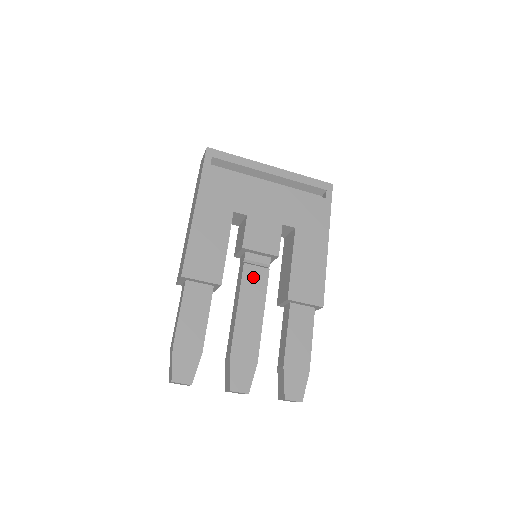
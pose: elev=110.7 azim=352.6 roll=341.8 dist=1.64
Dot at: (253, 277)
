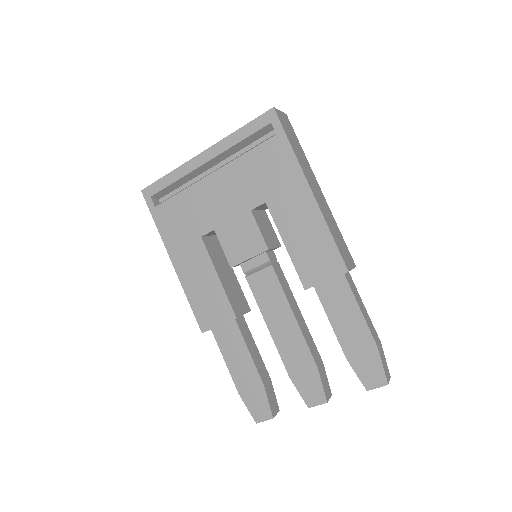
Dot at: (262, 286)
